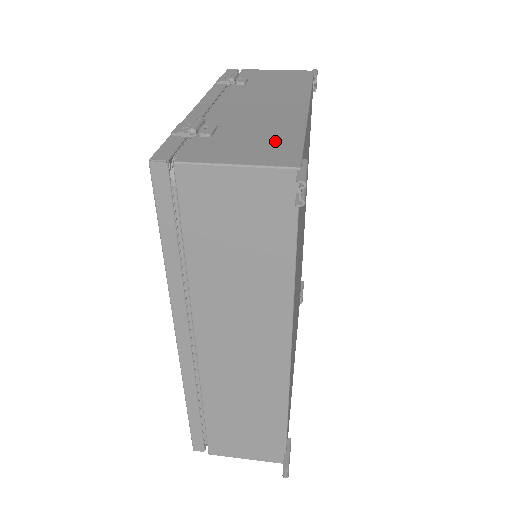
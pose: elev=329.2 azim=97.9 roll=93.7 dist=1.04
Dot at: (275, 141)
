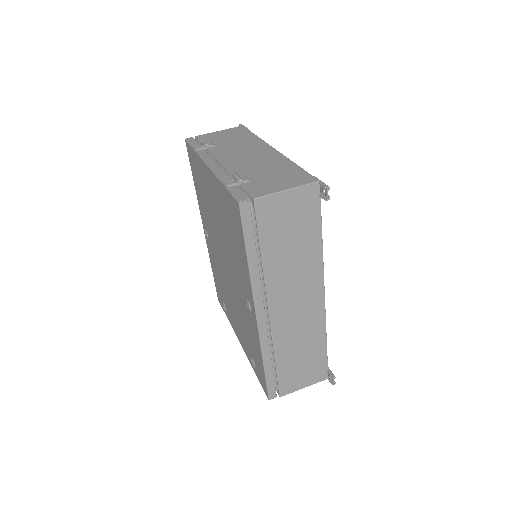
Dot at: (288, 172)
